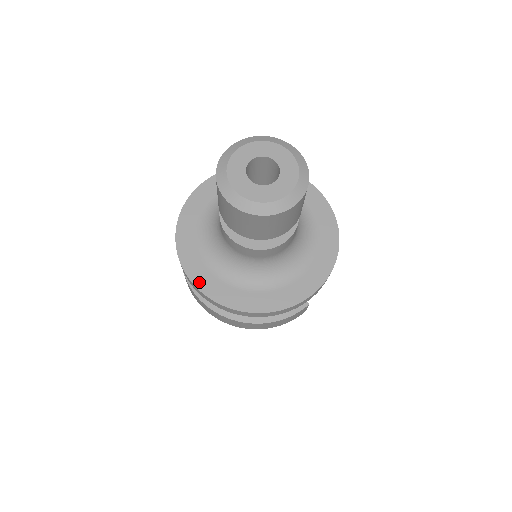
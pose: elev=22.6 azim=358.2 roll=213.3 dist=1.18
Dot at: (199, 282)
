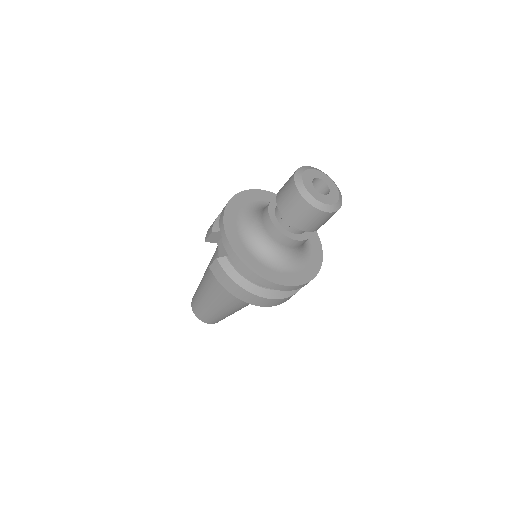
Dot at: (277, 280)
